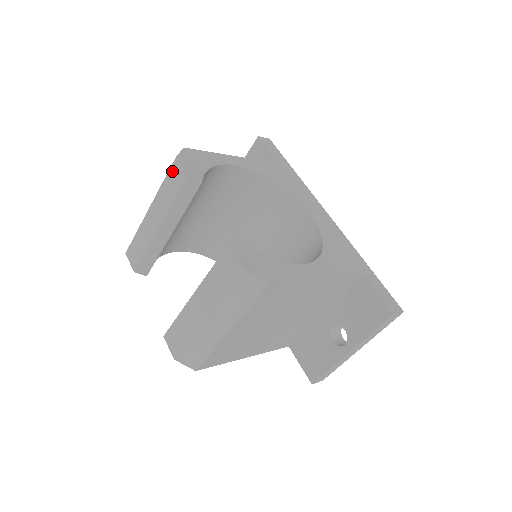
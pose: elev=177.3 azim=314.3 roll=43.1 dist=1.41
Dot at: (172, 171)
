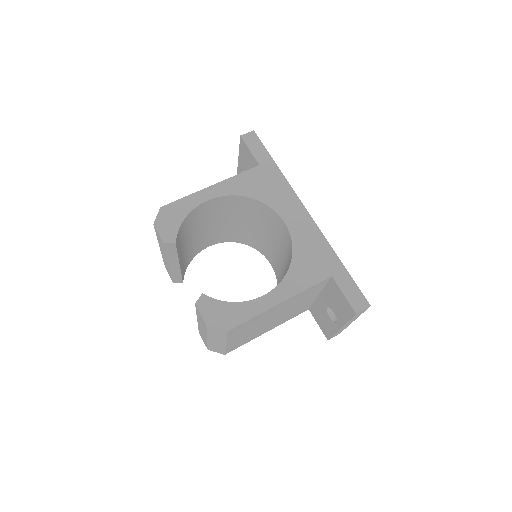
Dot at: (156, 233)
